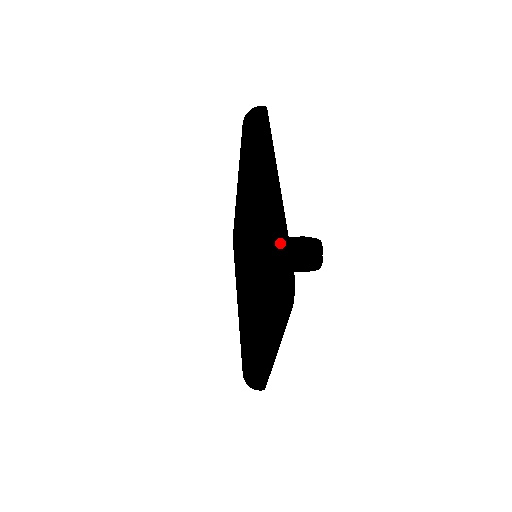
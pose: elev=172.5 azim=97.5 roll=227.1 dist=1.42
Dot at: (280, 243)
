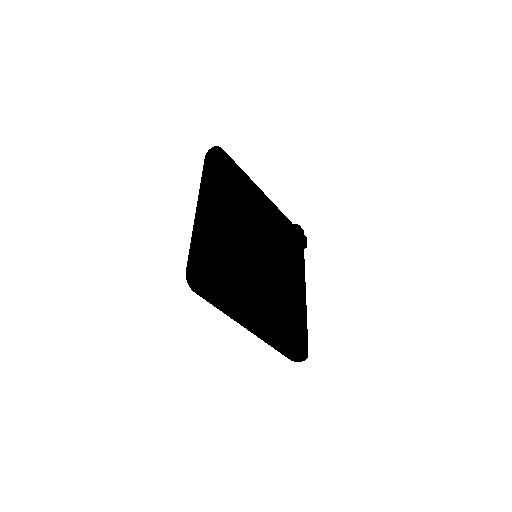
Dot at: occluded
